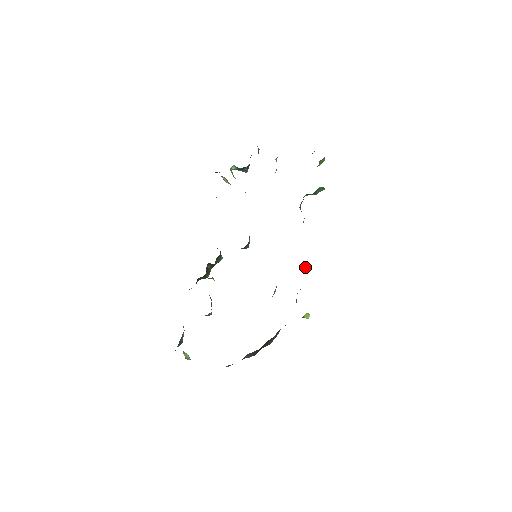
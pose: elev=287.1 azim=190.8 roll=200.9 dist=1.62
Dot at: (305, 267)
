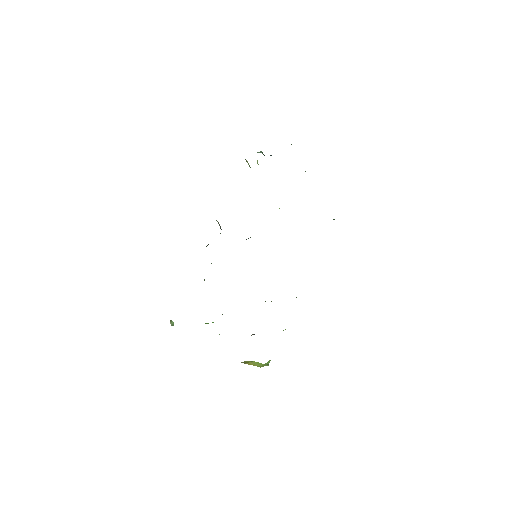
Dot at: occluded
